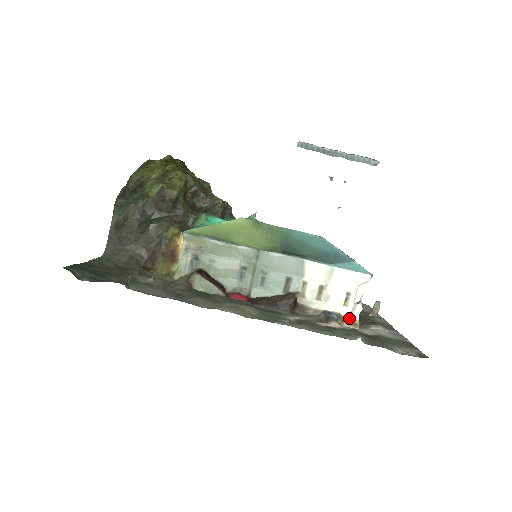
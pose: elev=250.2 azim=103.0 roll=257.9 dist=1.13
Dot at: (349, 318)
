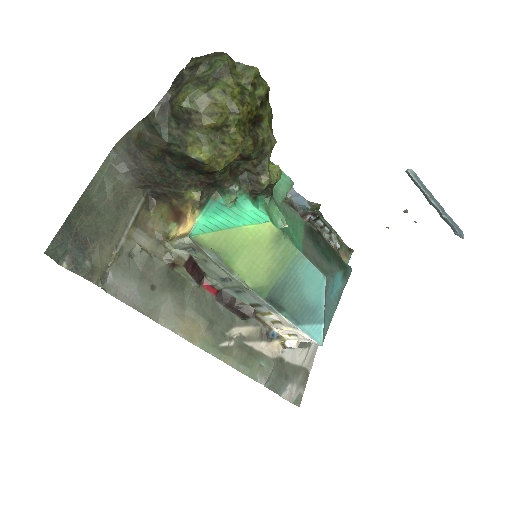
Dot at: (284, 341)
